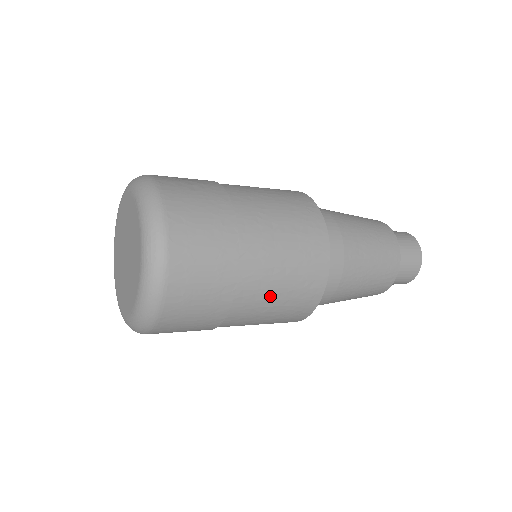
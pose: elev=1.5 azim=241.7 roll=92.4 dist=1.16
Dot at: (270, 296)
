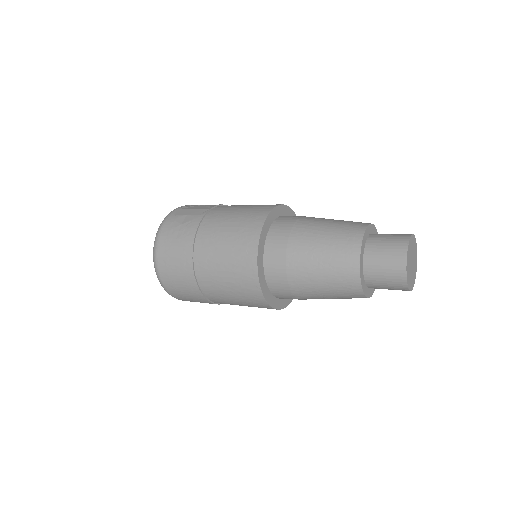
Dot at: (232, 302)
